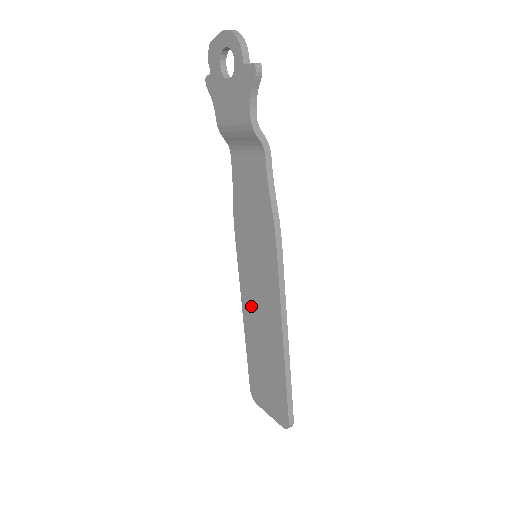
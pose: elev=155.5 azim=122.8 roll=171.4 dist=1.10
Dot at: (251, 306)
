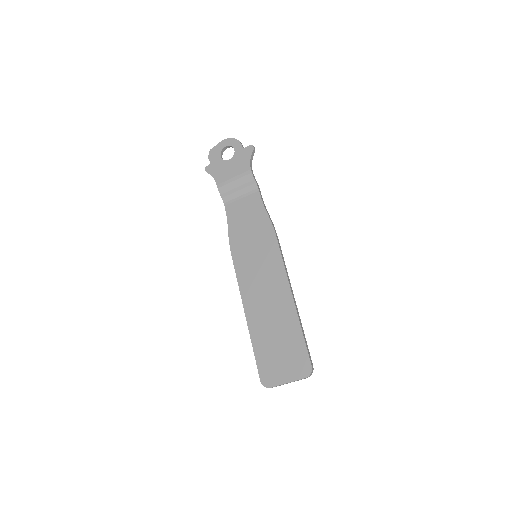
Dot at: (255, 297)
